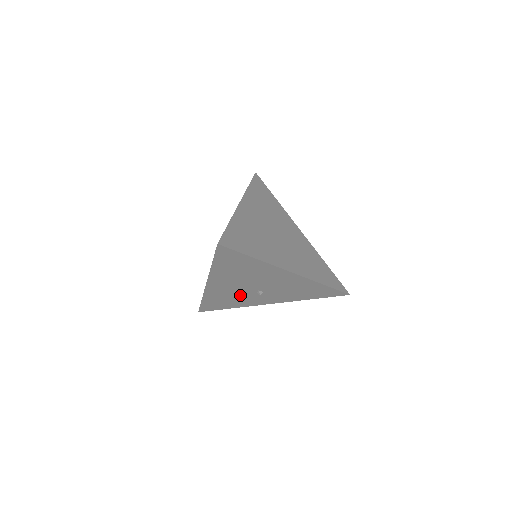
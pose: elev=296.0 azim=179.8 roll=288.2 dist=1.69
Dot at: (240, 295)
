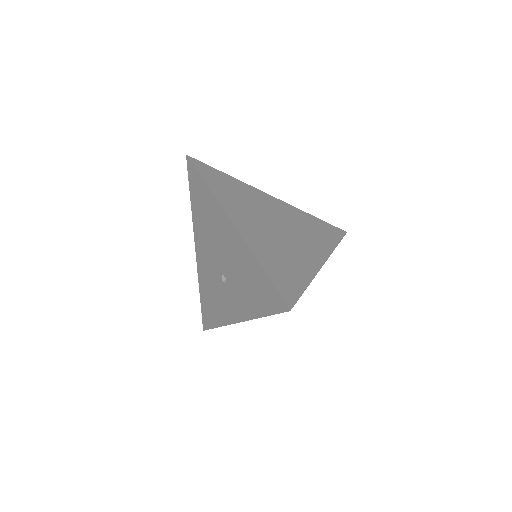
Dot at: (216, 286)
